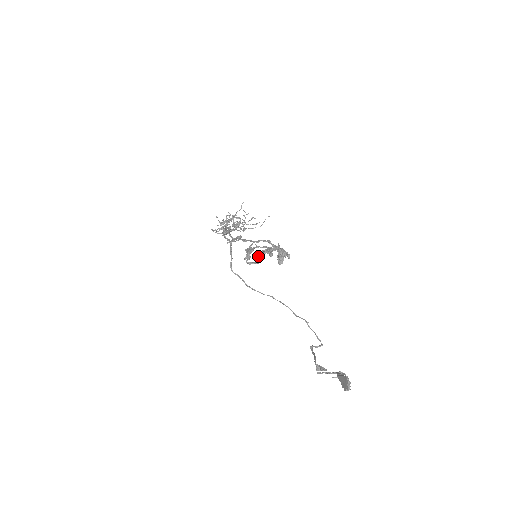
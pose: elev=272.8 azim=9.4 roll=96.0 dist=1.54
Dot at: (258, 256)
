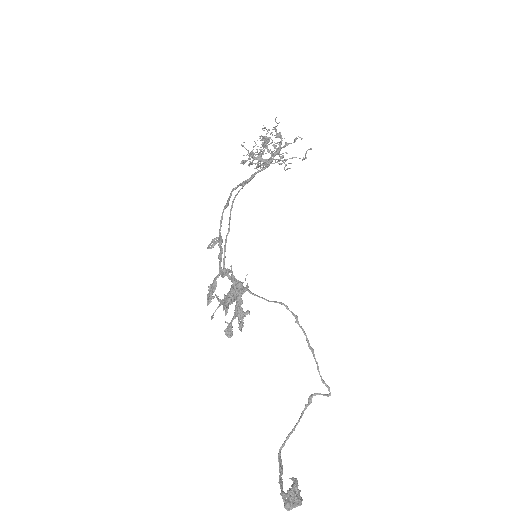
Dot at: occluded
